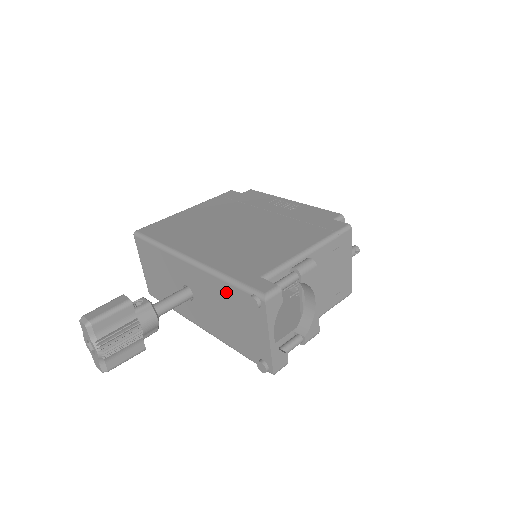
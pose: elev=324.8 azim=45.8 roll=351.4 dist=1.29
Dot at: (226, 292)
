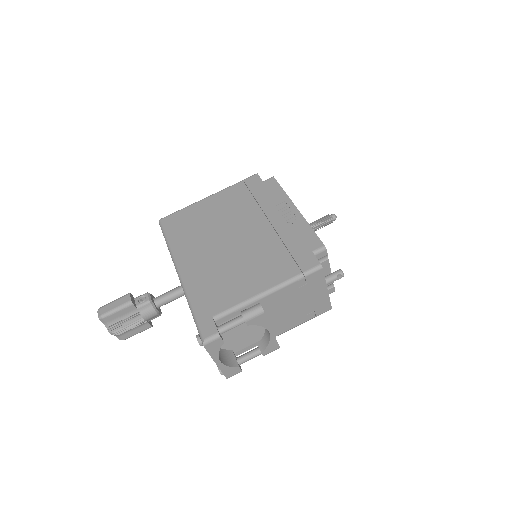
Dot at: occluded
